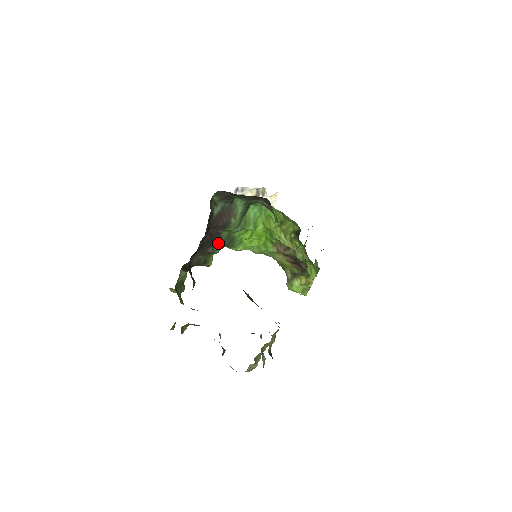
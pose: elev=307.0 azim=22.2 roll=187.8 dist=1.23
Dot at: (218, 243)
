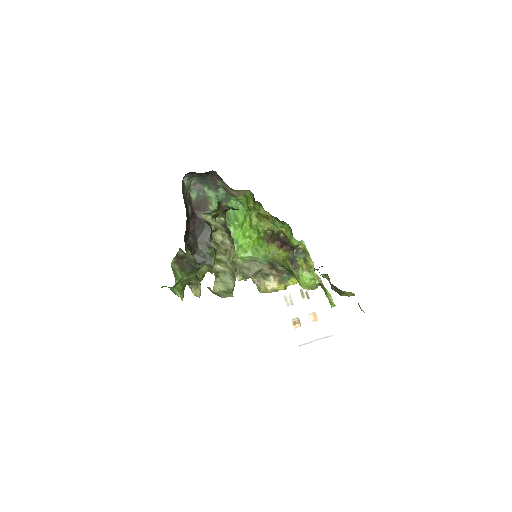
Dot at: occluded
